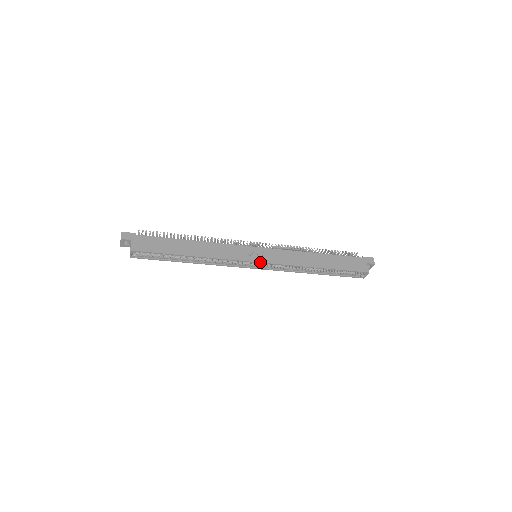
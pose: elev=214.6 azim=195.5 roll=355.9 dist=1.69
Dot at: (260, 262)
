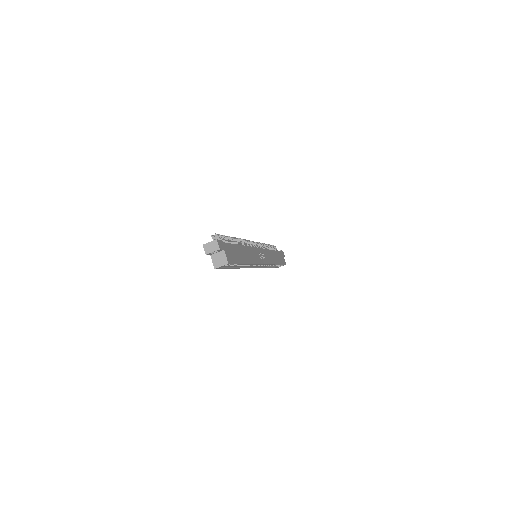
Dot at: (265, 264)
